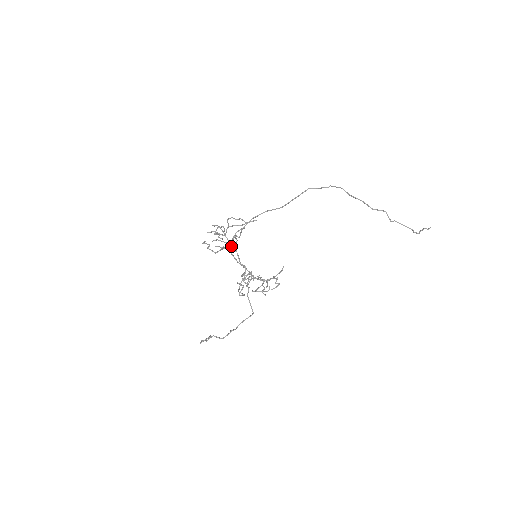
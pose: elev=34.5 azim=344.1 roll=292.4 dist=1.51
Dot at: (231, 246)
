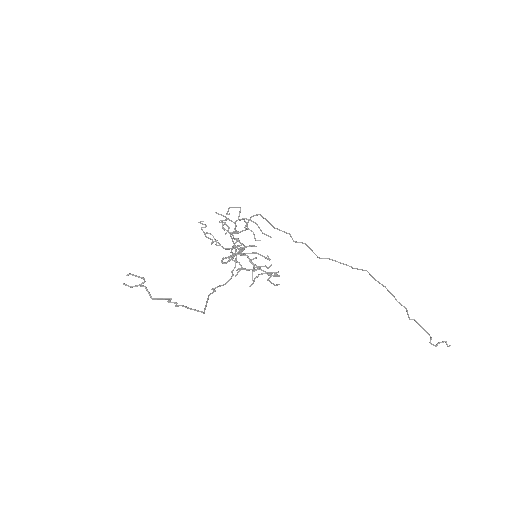
Dot at: occluded
